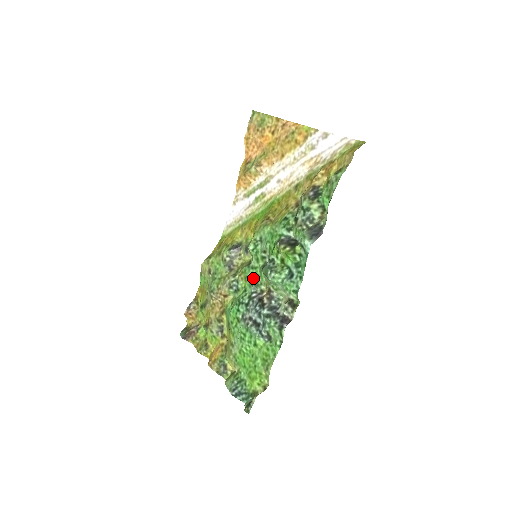
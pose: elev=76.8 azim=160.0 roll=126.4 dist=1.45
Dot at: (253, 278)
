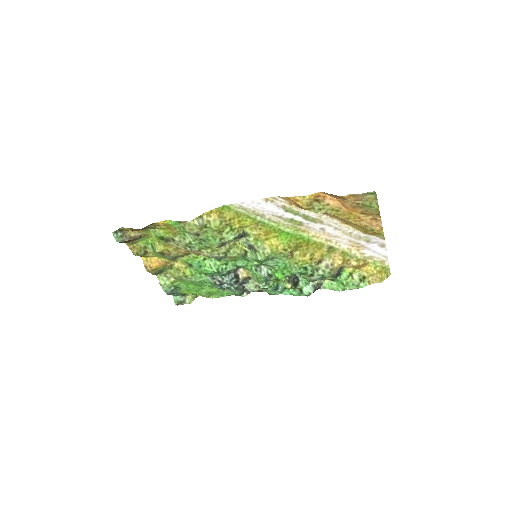
Dot at: (242, 265)
